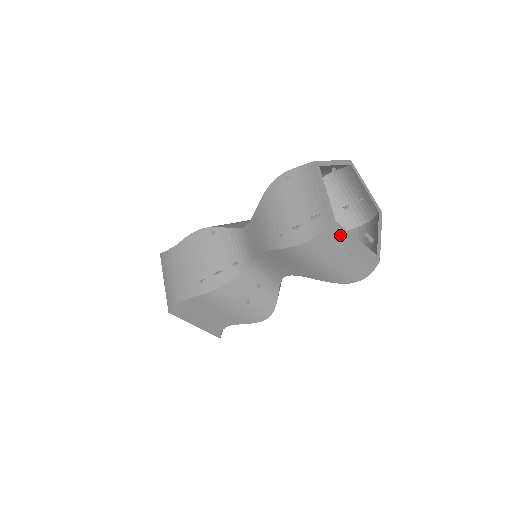
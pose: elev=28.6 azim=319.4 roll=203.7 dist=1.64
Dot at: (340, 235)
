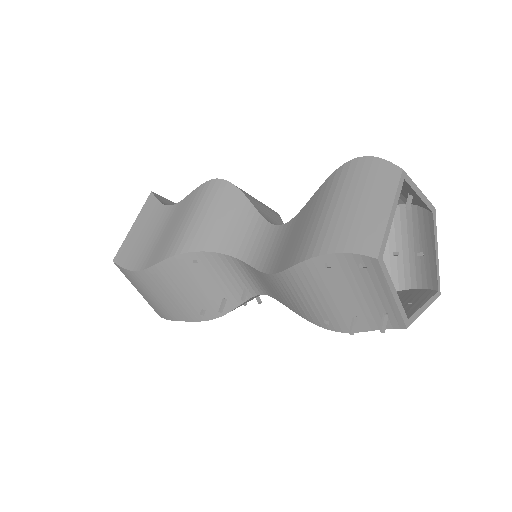
Dot at: occluded
